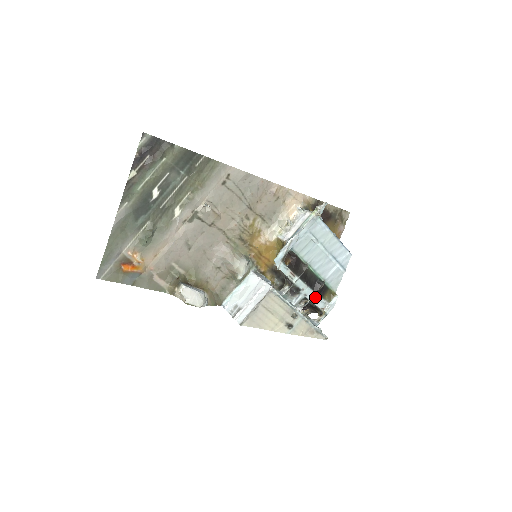
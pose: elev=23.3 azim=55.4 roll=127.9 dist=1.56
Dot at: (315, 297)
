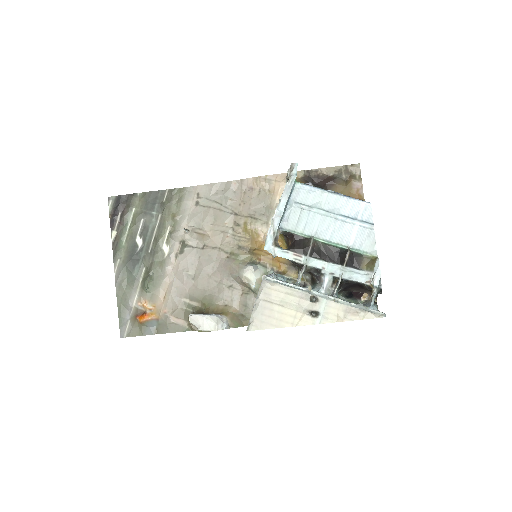
Dot at: (347, 272)
